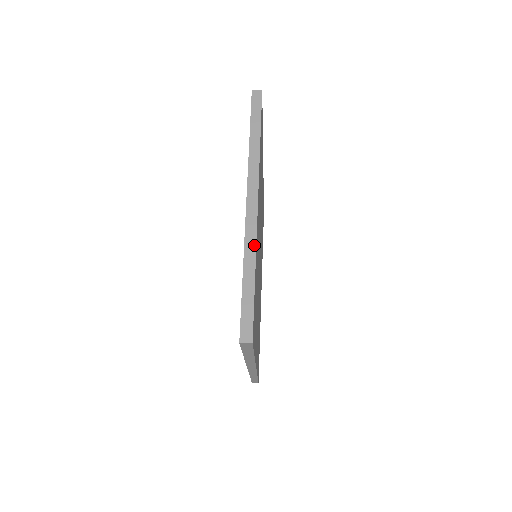
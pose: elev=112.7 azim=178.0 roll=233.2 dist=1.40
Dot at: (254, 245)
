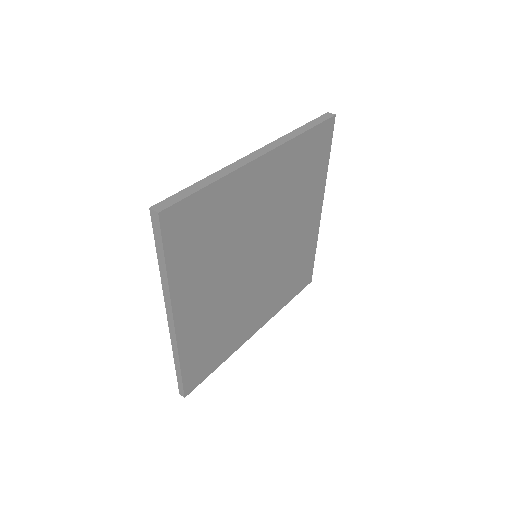
Dot at: (231, 171)
